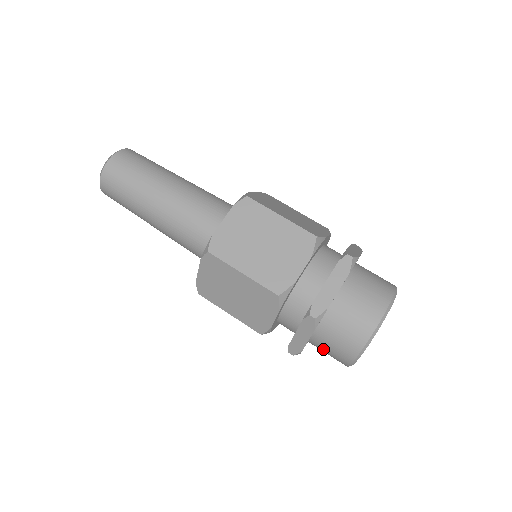
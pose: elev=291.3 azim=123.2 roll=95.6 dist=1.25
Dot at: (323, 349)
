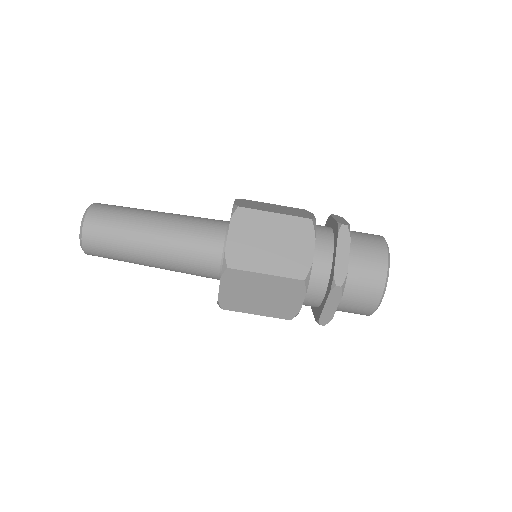
Dot at: occluded
